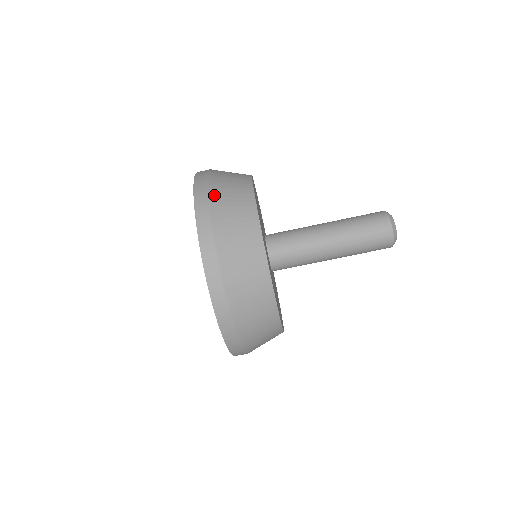
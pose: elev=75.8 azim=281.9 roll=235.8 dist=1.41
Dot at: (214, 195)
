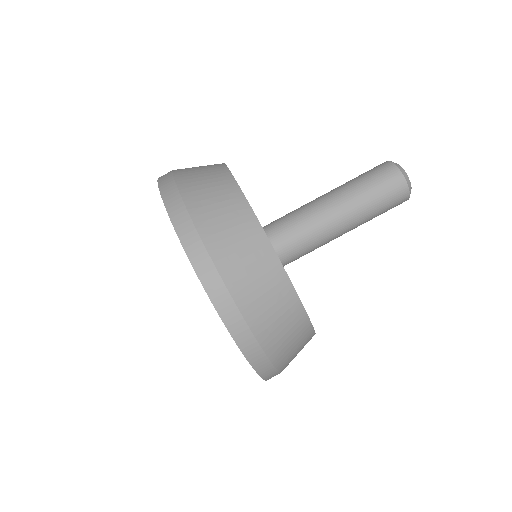
Dot at: (184, 186)
